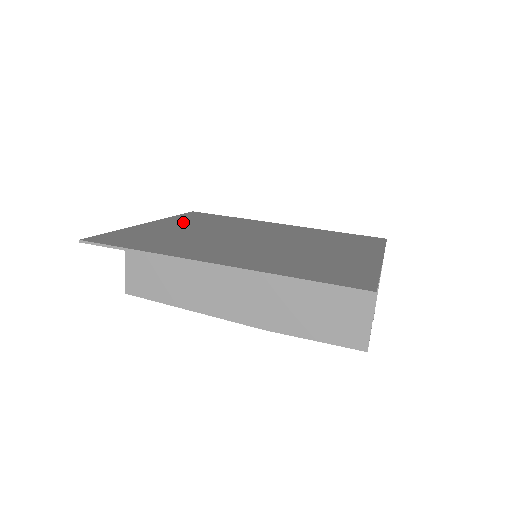
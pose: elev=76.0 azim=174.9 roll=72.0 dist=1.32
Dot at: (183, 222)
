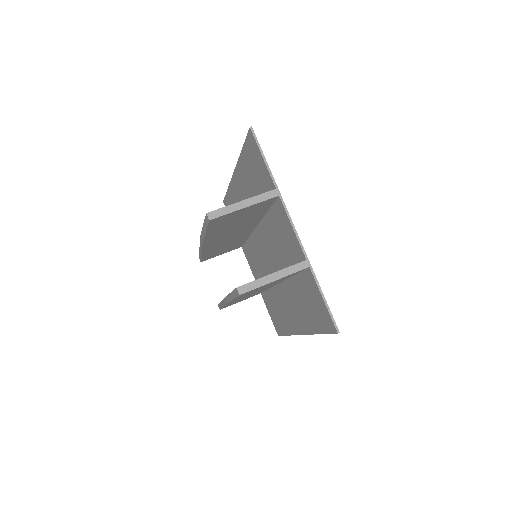
Dot at: occluded
